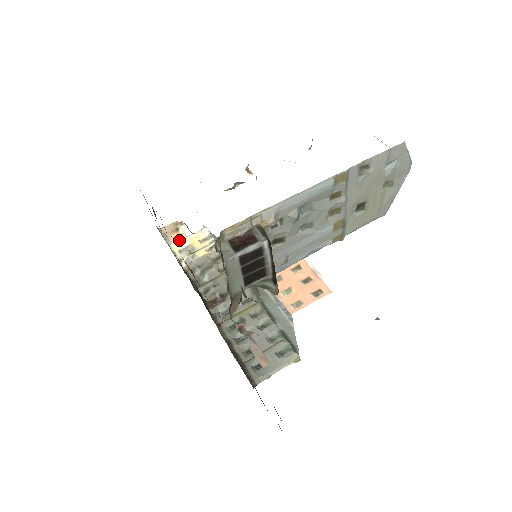
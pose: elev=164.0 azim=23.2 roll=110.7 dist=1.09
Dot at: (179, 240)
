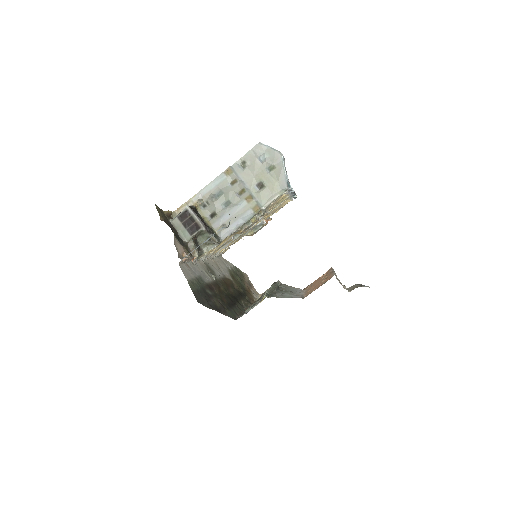
Dot at: occluded
